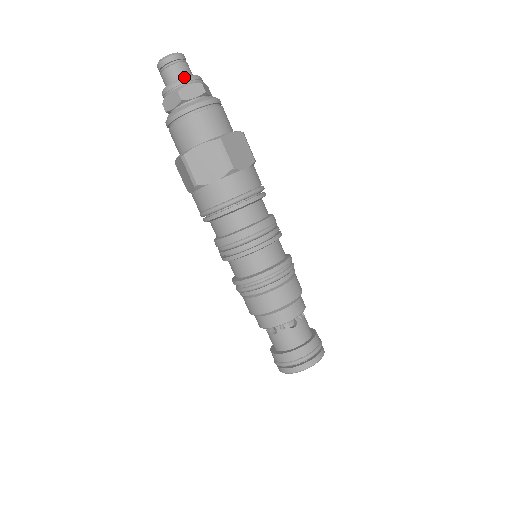
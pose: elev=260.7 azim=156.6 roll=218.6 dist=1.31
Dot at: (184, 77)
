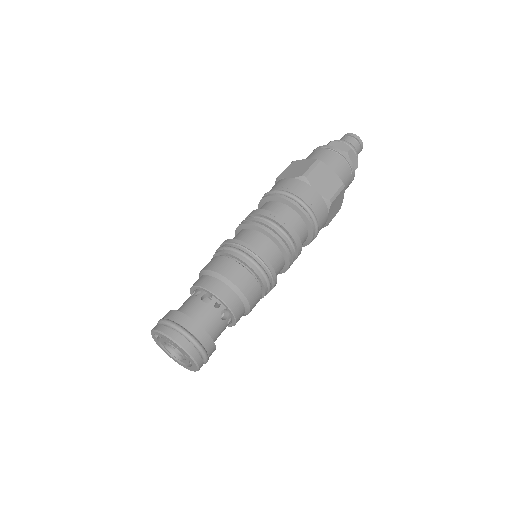
Dot at: occluded
